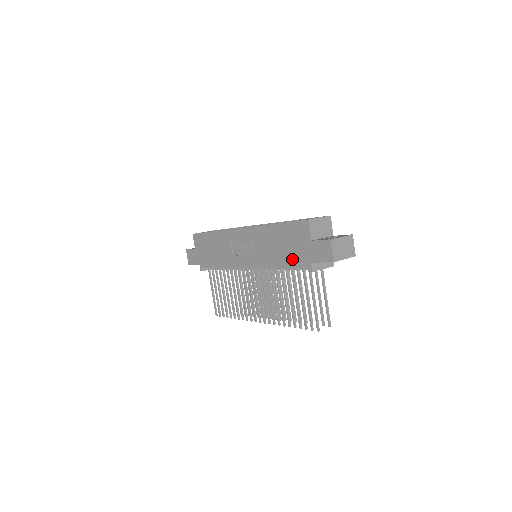
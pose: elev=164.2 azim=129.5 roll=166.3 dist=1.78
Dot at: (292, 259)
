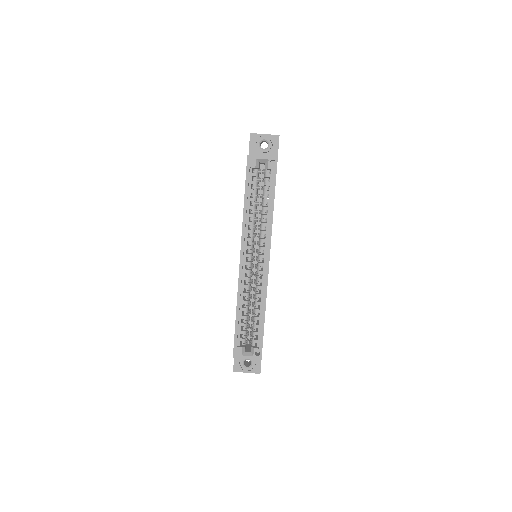
Dot at: occluded
